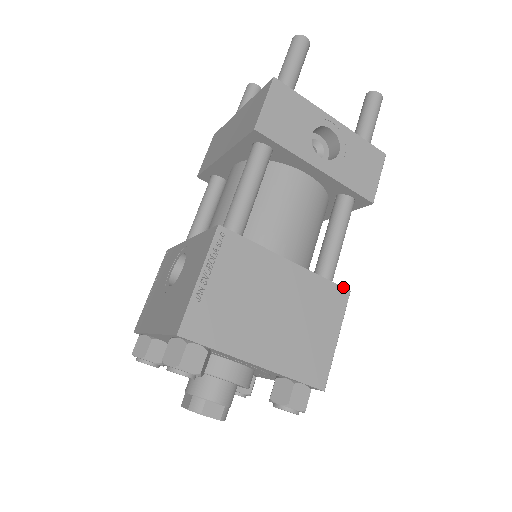
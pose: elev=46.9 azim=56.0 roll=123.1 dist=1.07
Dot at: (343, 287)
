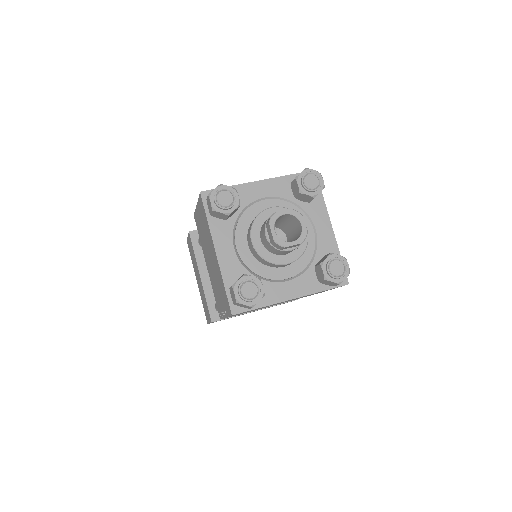
Dot at: occluded
